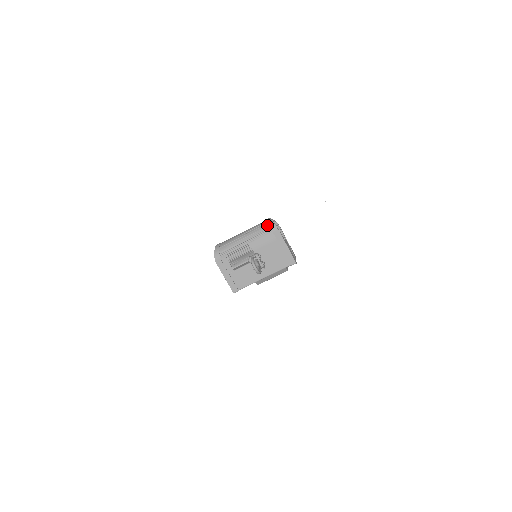
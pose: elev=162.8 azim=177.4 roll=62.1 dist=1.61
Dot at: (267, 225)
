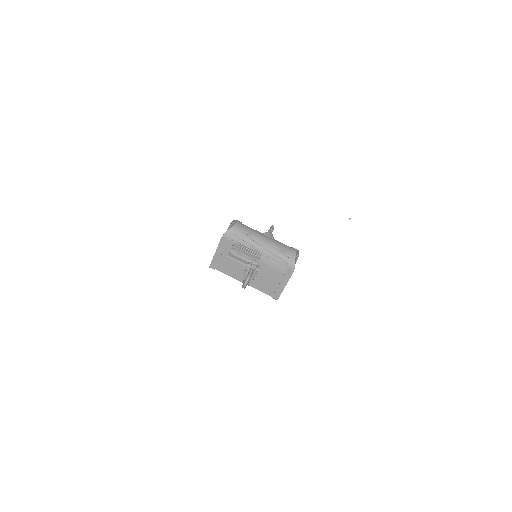
Dot at: (290, 258)
